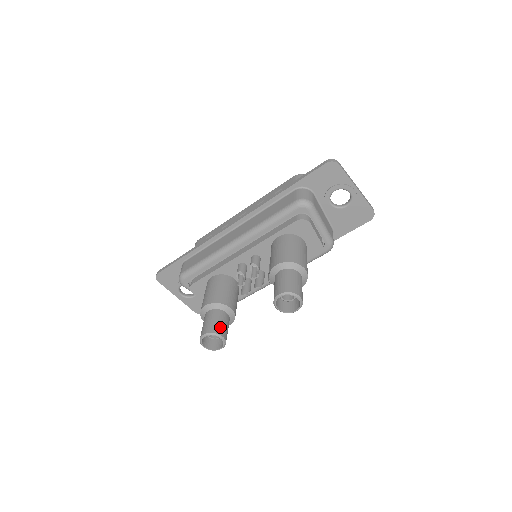
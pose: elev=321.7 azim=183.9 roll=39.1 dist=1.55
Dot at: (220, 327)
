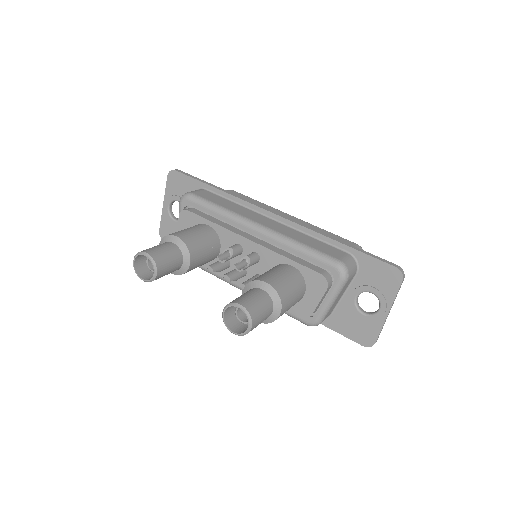
Dot at: (165, 265)
